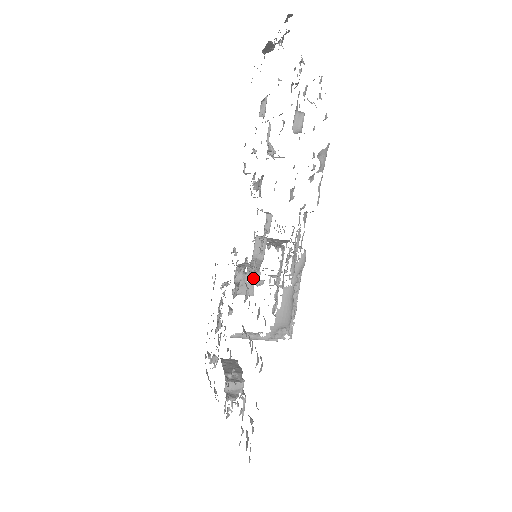
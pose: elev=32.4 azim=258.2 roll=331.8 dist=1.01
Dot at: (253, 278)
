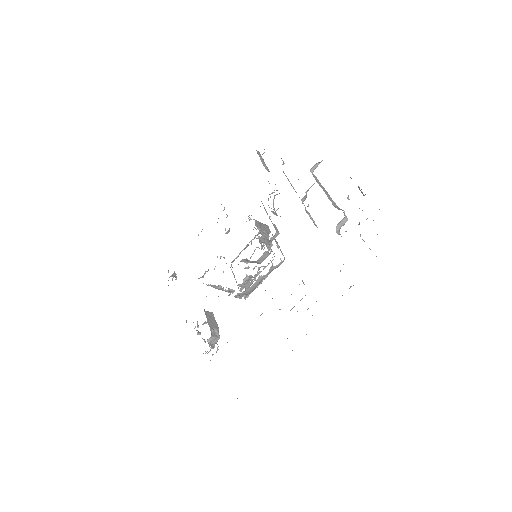
Dot at: occluded
